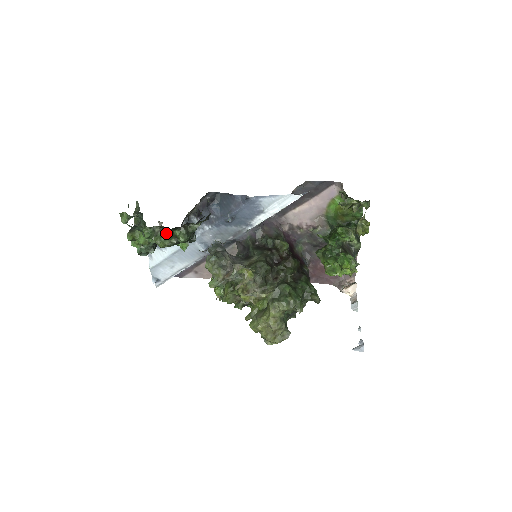
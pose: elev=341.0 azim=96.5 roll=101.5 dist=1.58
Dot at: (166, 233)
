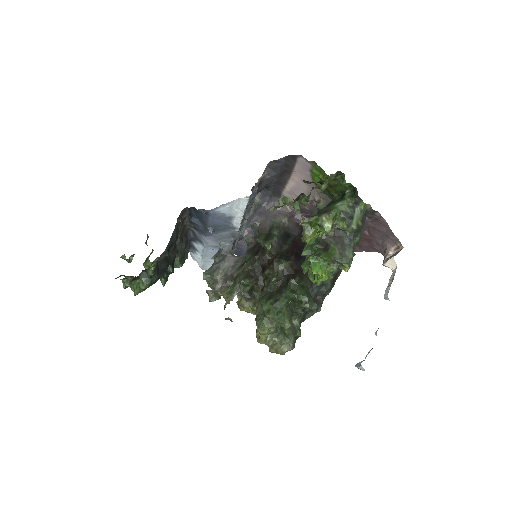
Dot at: (136, 280)
